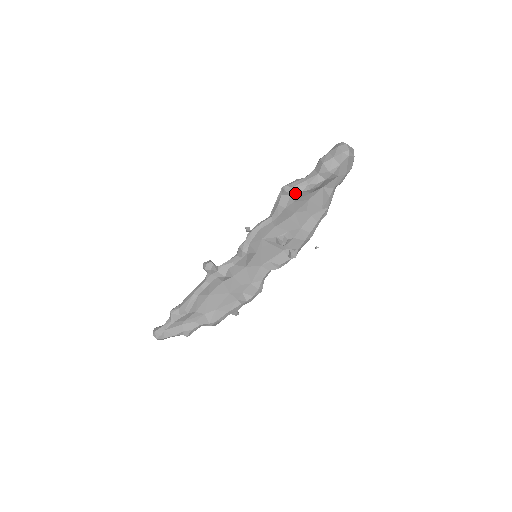
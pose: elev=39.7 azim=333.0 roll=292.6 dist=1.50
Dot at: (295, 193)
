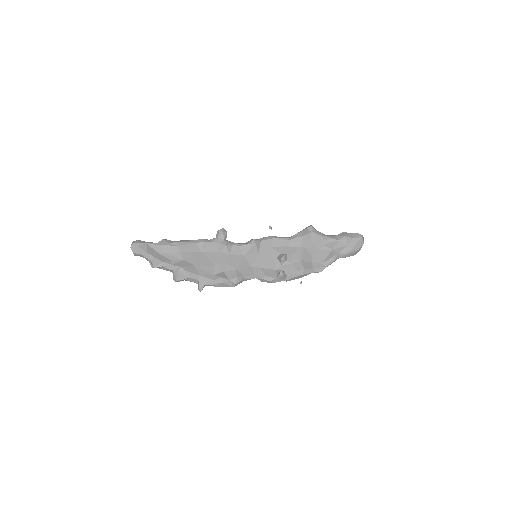
Dot at: (316, 233)
